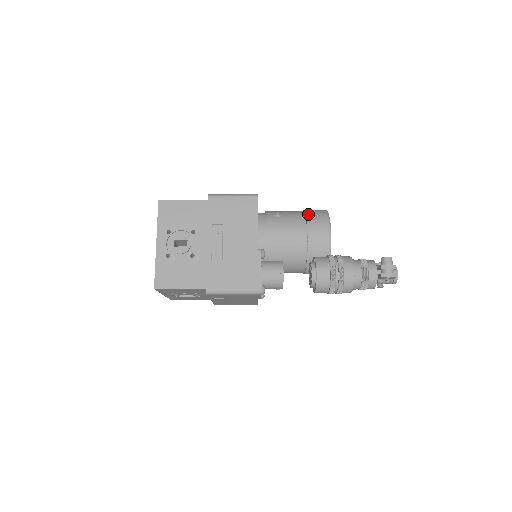
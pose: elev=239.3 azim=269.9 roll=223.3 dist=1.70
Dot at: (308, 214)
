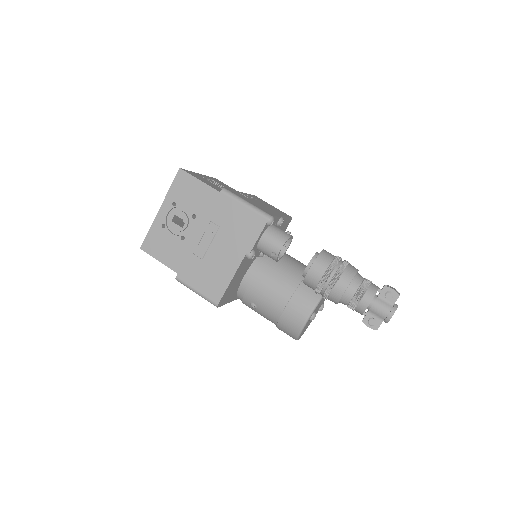
Dot at: occluded
